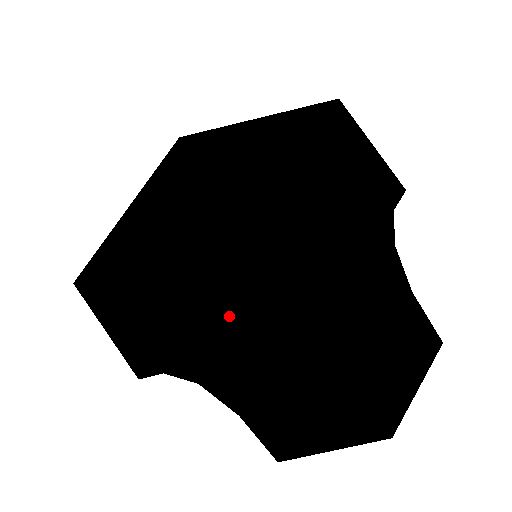
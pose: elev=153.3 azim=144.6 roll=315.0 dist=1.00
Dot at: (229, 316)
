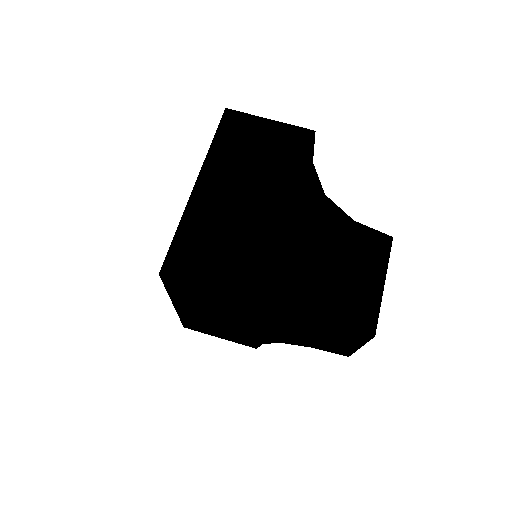
Dot at: (260, 319)
